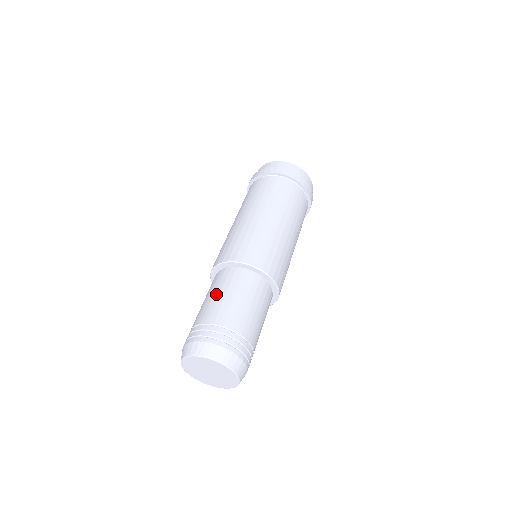
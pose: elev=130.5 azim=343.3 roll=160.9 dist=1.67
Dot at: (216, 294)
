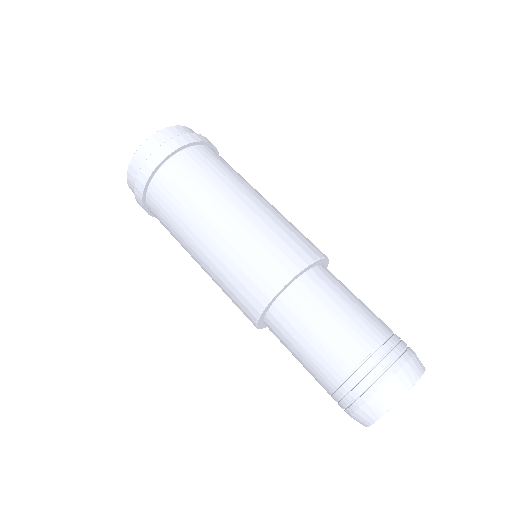
Dot at: (300, 350)
